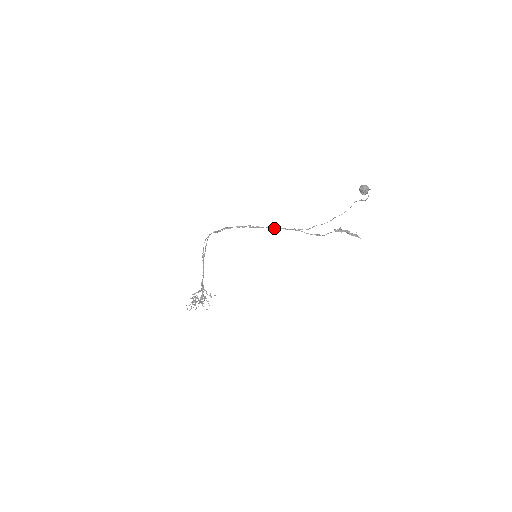
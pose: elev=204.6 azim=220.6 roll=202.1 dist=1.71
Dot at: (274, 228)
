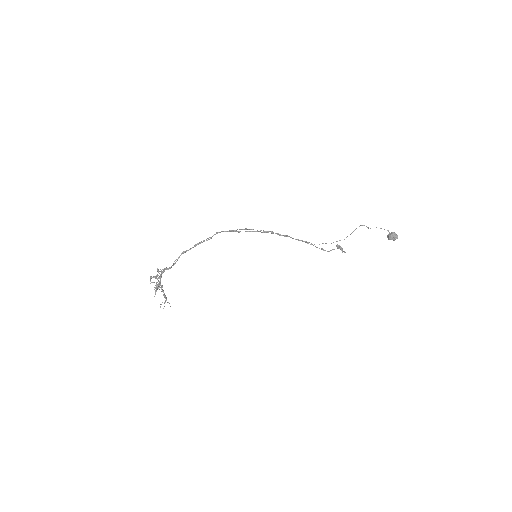
Dot at: (293, 238)
